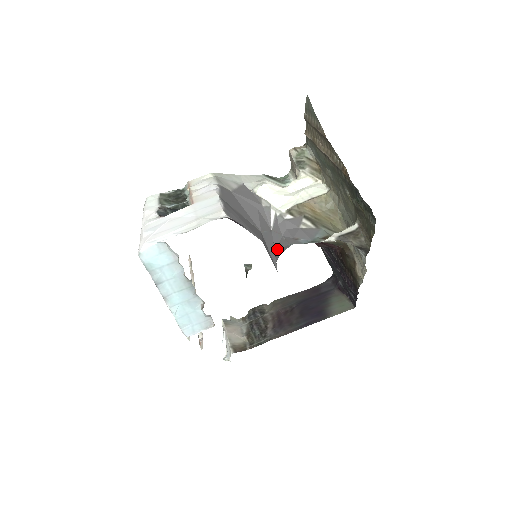
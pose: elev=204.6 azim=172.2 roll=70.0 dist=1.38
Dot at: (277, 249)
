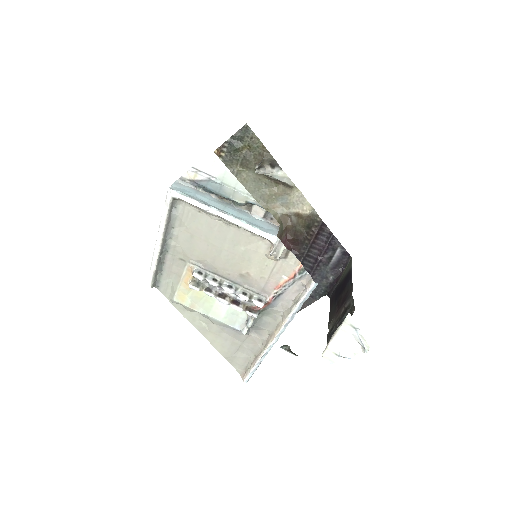
Dot at: occluded
